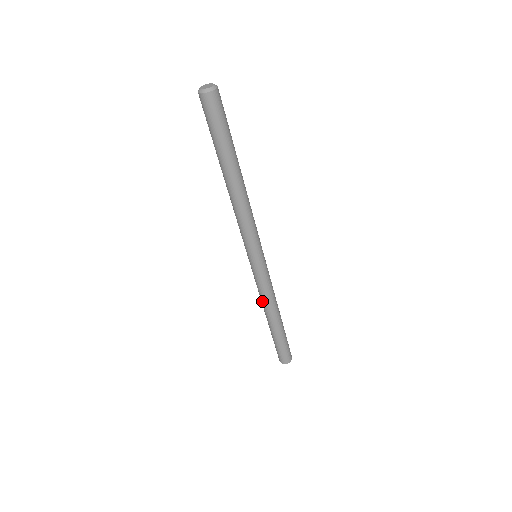
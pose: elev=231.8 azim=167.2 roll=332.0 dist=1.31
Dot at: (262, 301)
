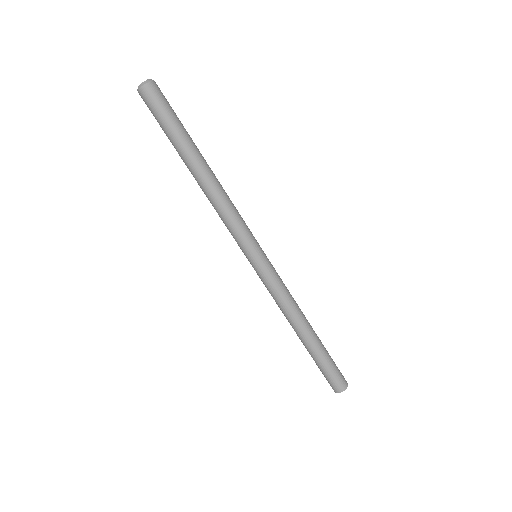
Dot at: (284, 311)
